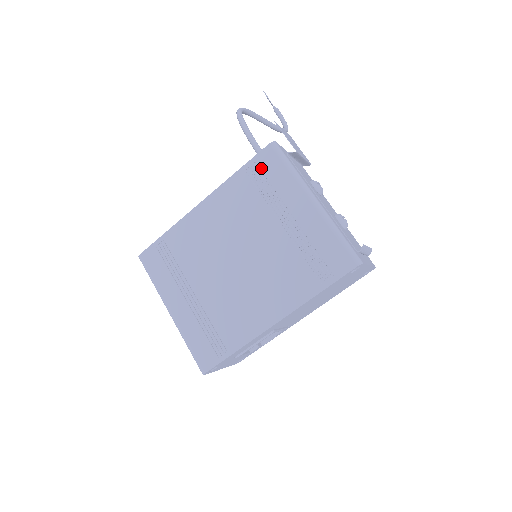
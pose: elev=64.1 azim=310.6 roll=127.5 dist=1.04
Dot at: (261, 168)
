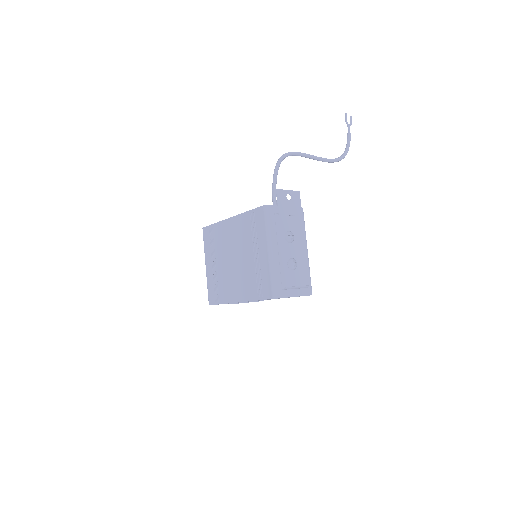
Dot at: (256, 217)
